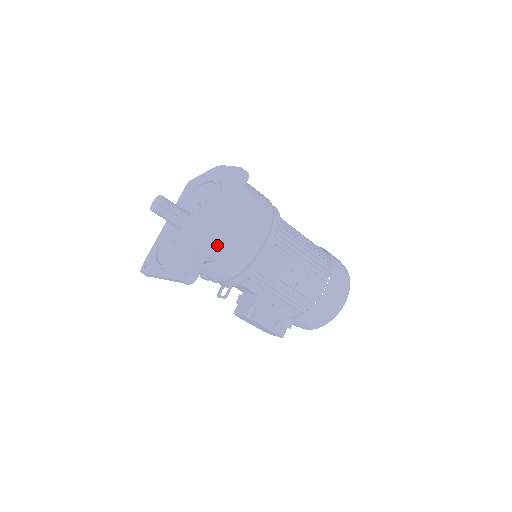
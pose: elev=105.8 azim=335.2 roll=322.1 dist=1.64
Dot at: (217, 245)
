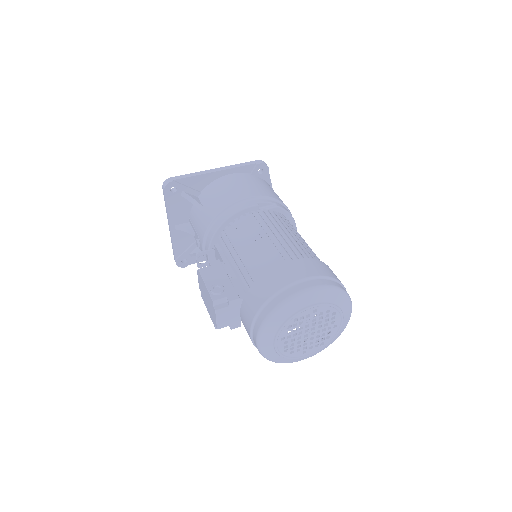
Dot at: (210, 192)
